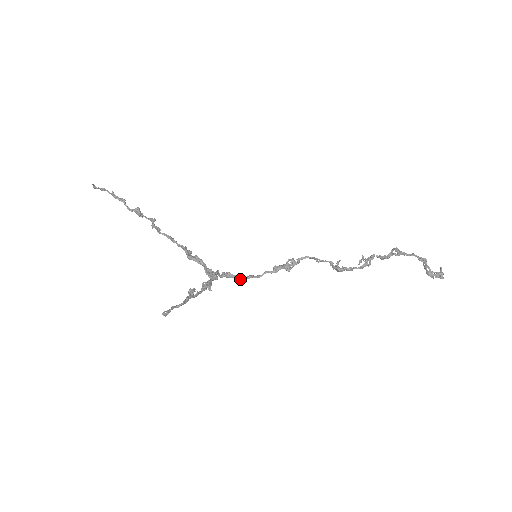
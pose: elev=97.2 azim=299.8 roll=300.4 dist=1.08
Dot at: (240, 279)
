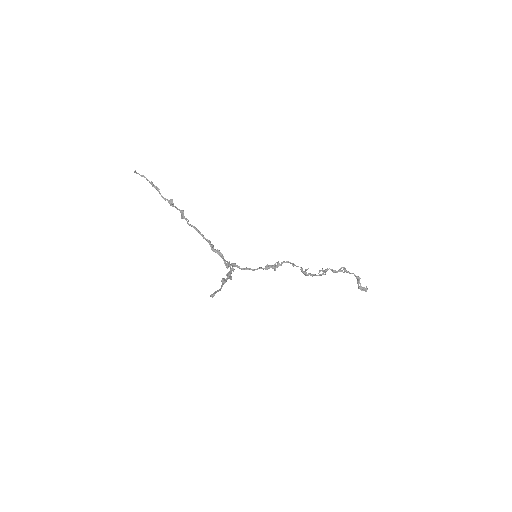
Dot at: (241, 269)
